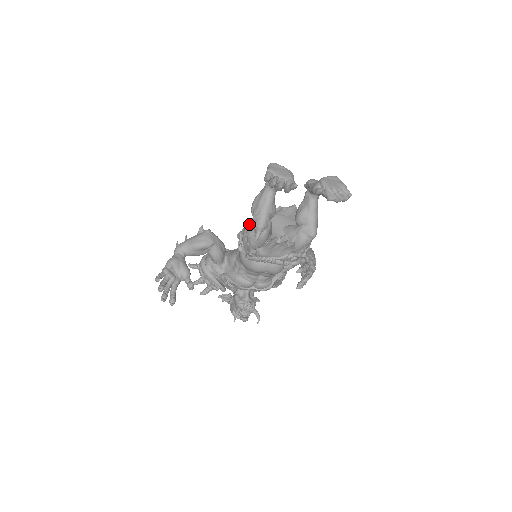
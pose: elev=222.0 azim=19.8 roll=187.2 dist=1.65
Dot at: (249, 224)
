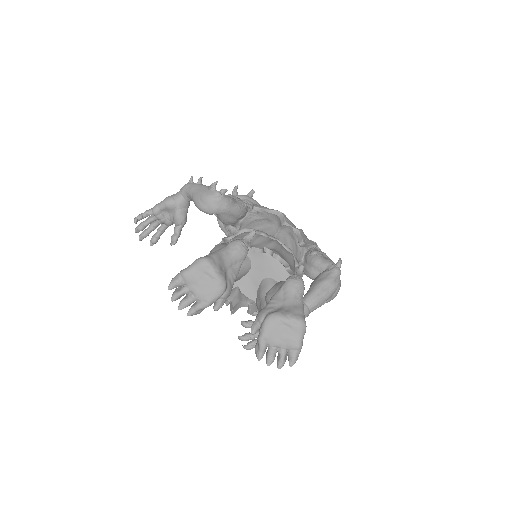
Dot at: occluded
